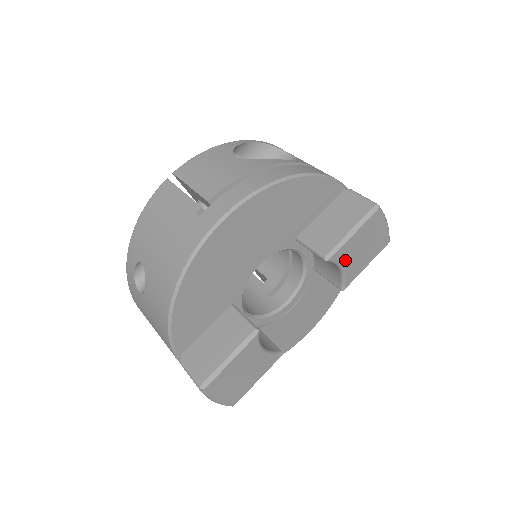
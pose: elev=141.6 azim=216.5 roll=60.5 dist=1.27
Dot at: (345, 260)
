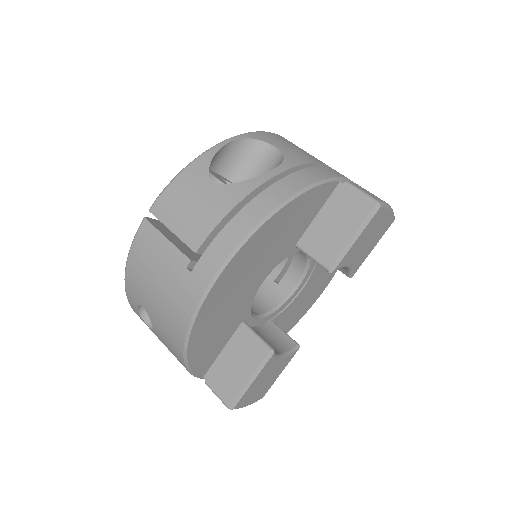
Dot at: (350, 260)
